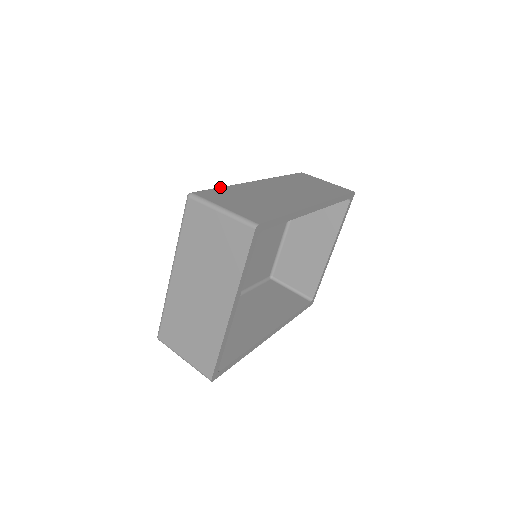
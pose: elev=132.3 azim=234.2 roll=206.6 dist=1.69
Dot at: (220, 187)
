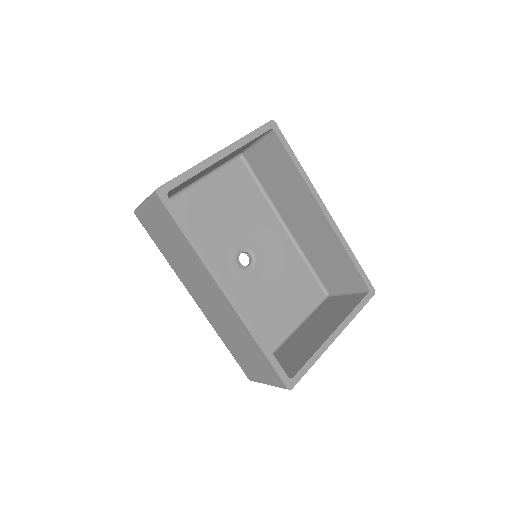
Dot at: occluded
